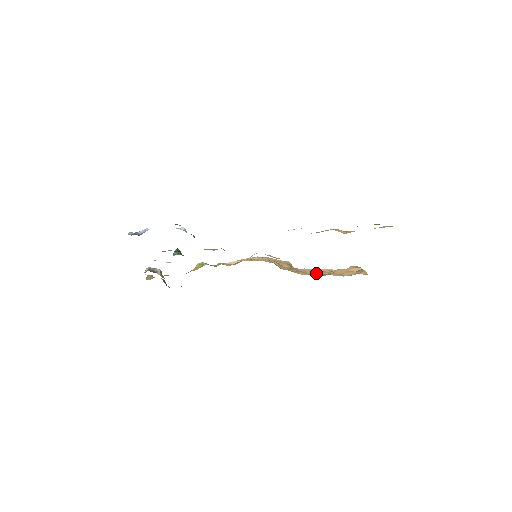
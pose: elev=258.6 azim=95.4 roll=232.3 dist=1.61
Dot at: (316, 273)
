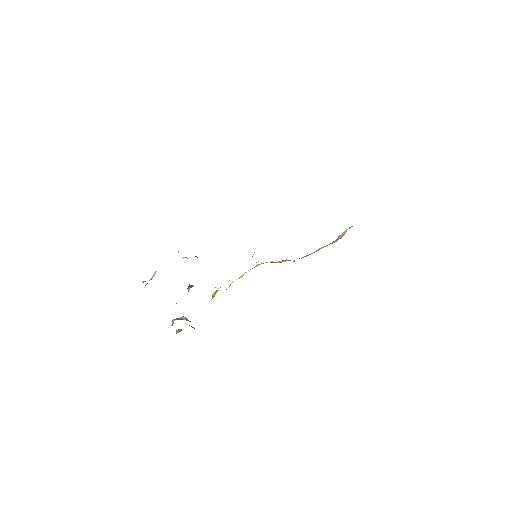
Dot at: (314, 252)
